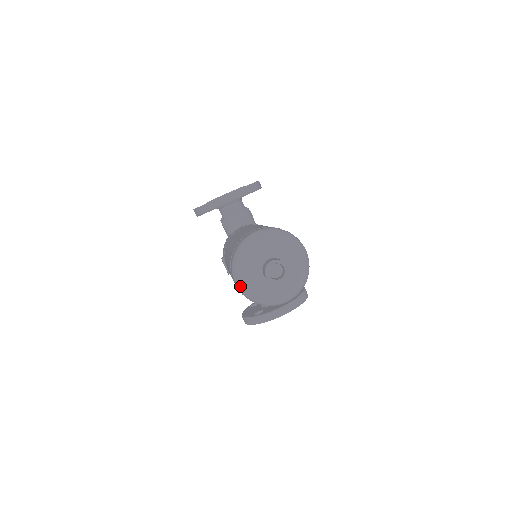
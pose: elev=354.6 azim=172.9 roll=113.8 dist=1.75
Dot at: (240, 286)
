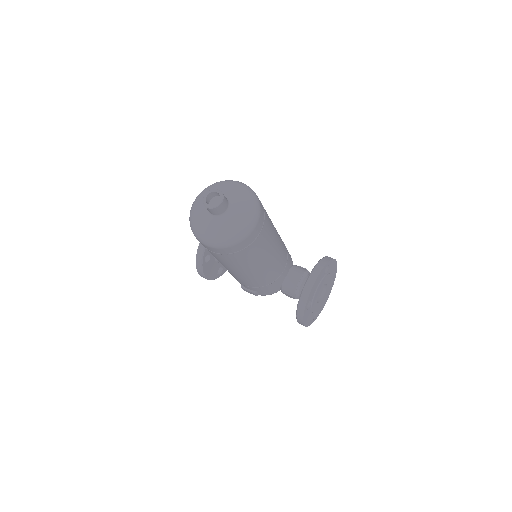
Dot at: (207, 241)
